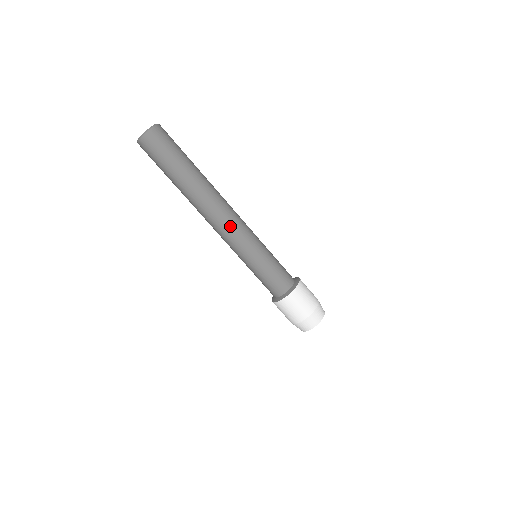
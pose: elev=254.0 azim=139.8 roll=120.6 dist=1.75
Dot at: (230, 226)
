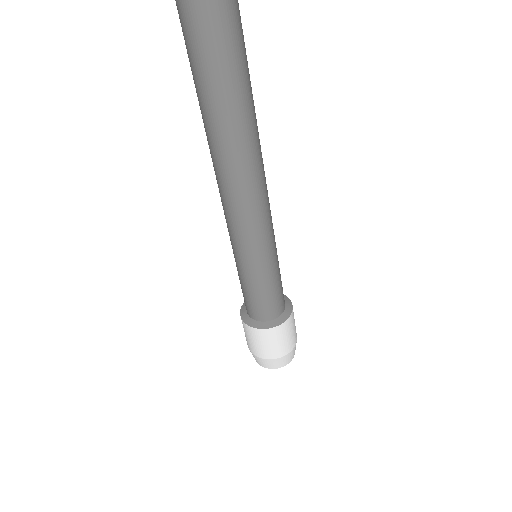
Dot at: (251, 210)
